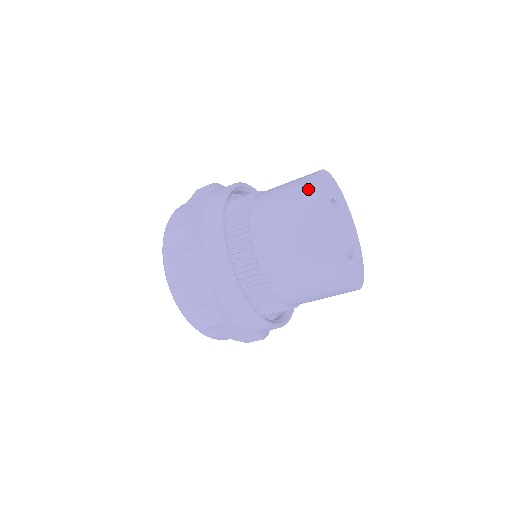
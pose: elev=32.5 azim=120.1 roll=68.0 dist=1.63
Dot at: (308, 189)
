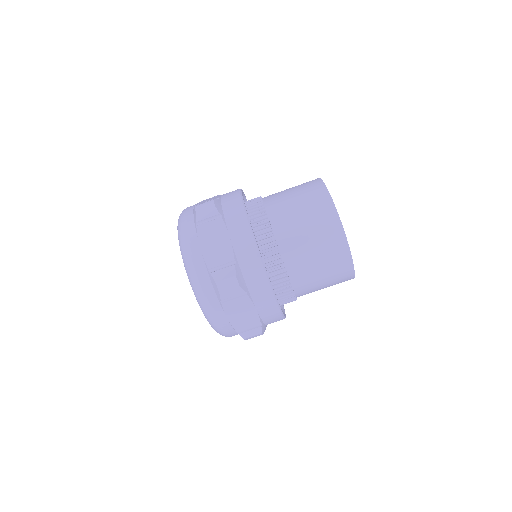
Dot at: (314, 182)
